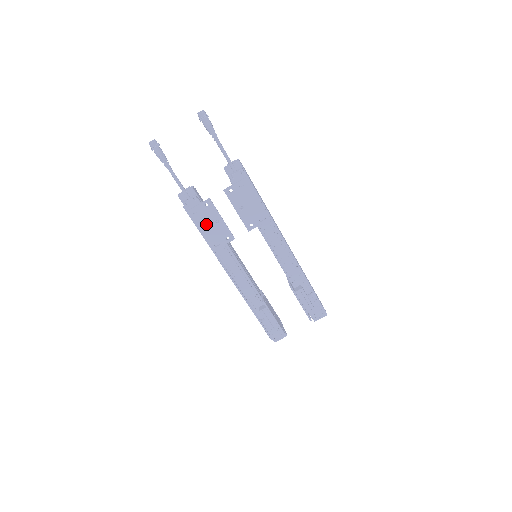
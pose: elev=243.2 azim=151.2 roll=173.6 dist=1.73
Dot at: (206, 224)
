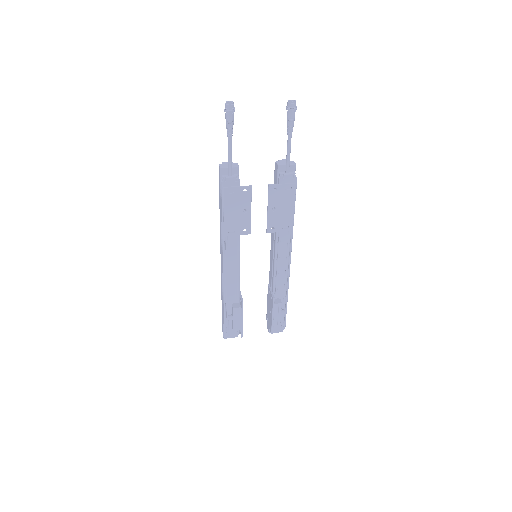
Dot at: (233, 208)
